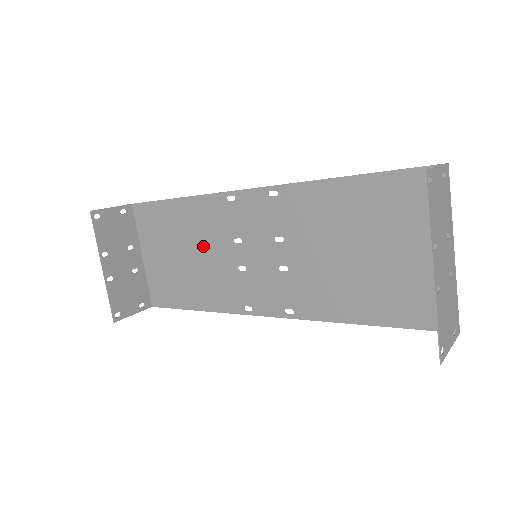
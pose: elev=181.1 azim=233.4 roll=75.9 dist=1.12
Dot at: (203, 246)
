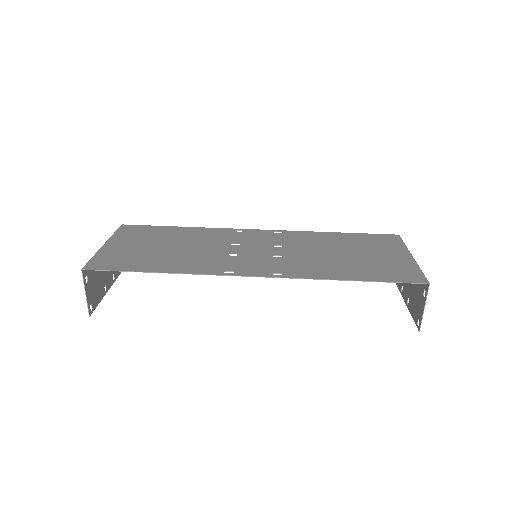
Dot at: (191, 252)
